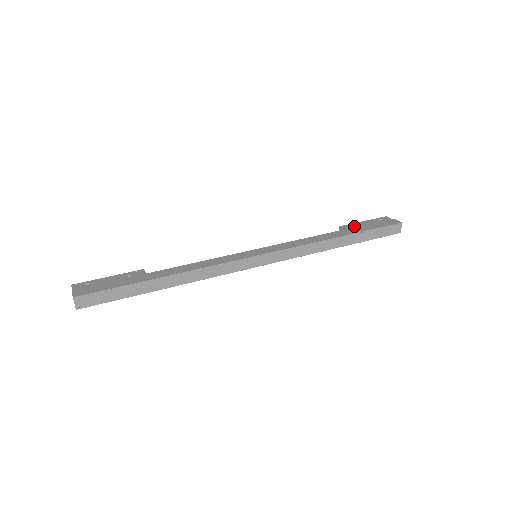
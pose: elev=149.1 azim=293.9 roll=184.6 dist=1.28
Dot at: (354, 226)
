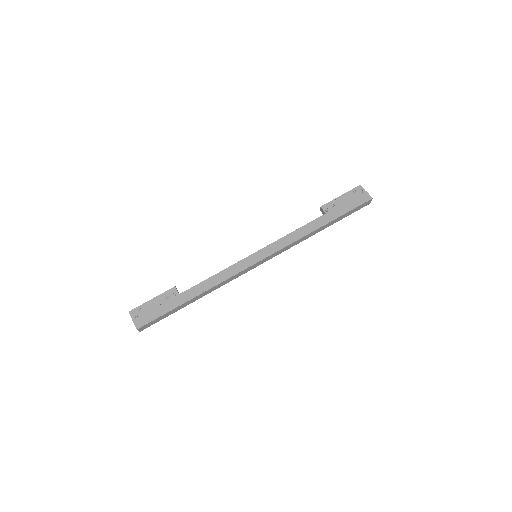
Dot at: (332, 206)
